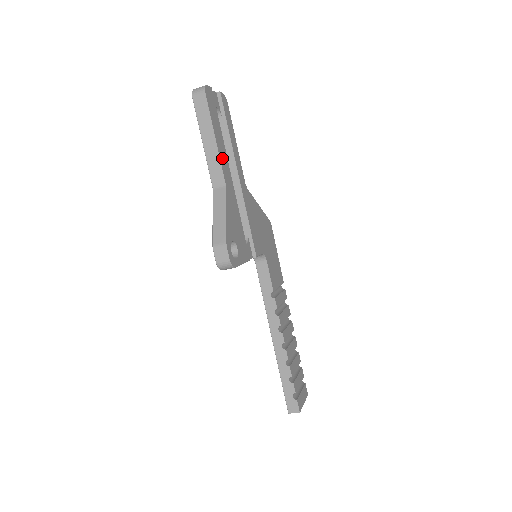
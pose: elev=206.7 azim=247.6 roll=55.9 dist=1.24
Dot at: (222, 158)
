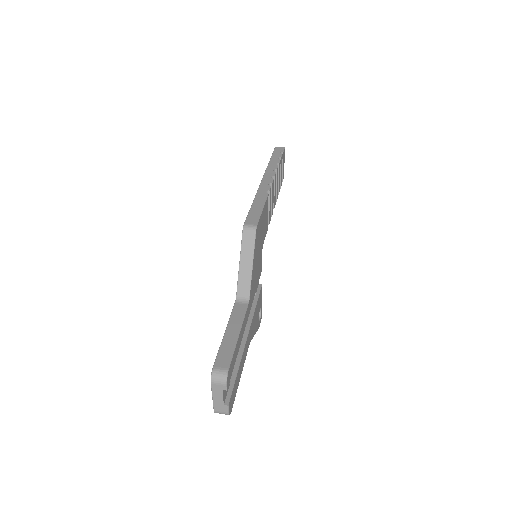
Dot at: (245, 357)
